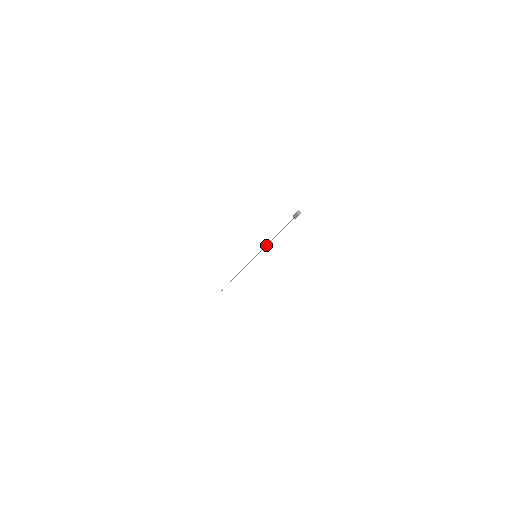
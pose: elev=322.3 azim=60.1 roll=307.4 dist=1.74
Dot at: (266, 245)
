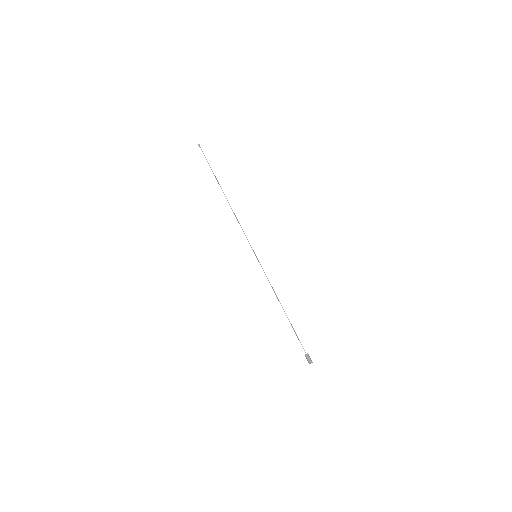
Dot at: (271, 286)
